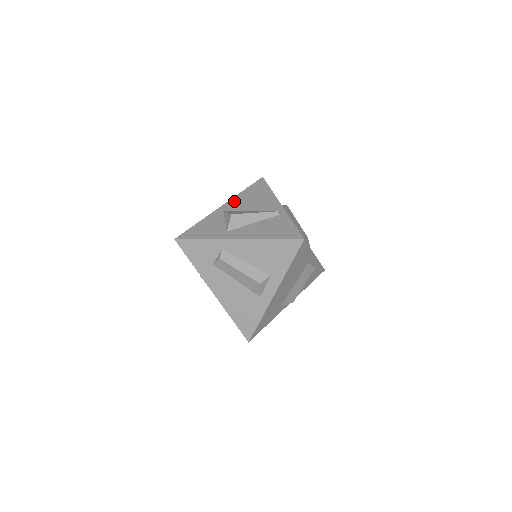
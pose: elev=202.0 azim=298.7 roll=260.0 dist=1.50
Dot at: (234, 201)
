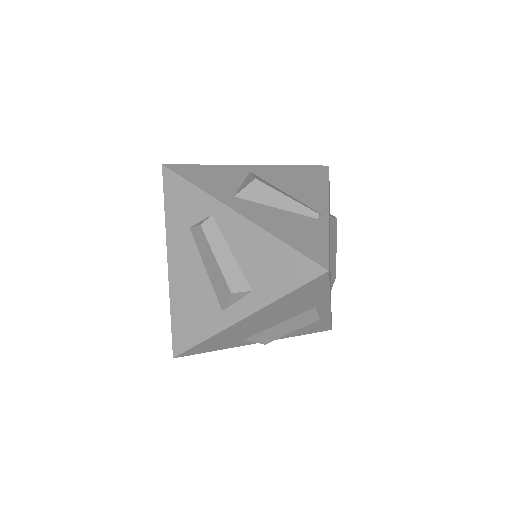
Dot at: (273, 169)
